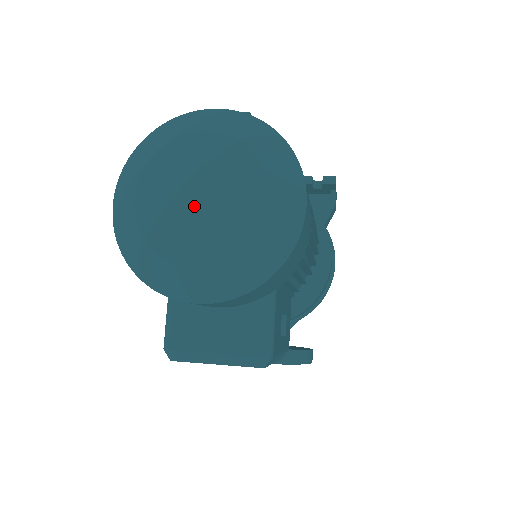
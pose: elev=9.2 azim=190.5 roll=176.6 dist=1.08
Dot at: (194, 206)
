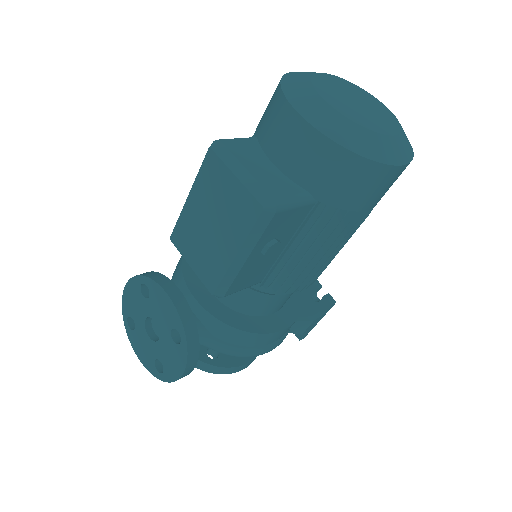
Dot at: (351, 100)
